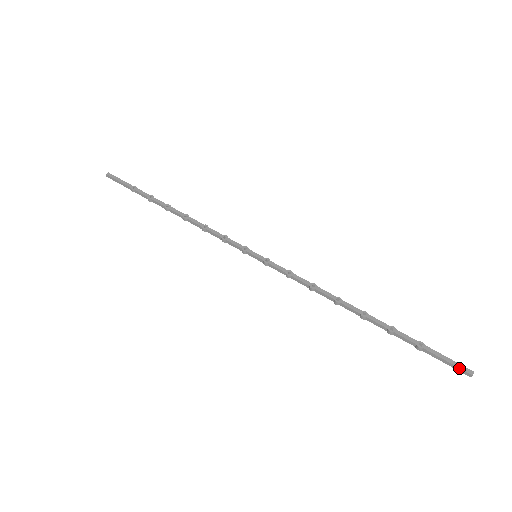
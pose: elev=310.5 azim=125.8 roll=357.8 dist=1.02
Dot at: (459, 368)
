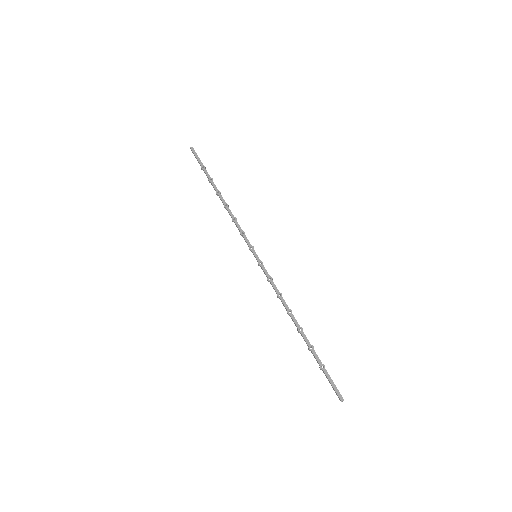
Dot at: (336, 393)
